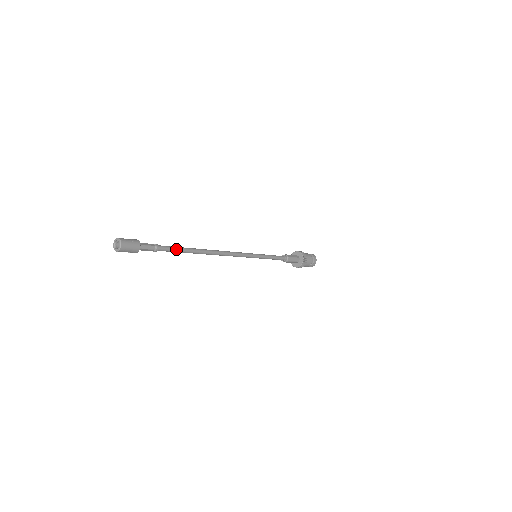
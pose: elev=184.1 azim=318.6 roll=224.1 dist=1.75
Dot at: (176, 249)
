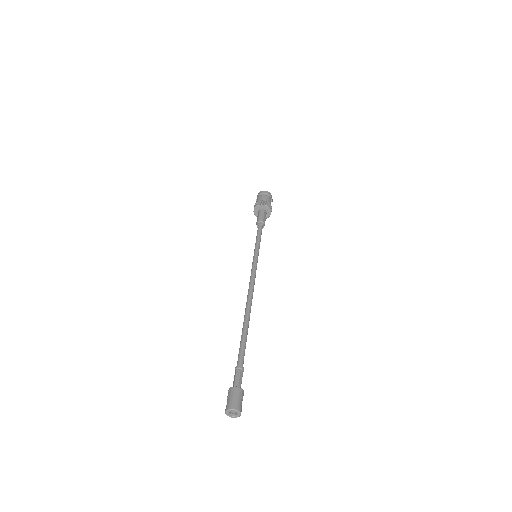
Dot at: (244, 346)
